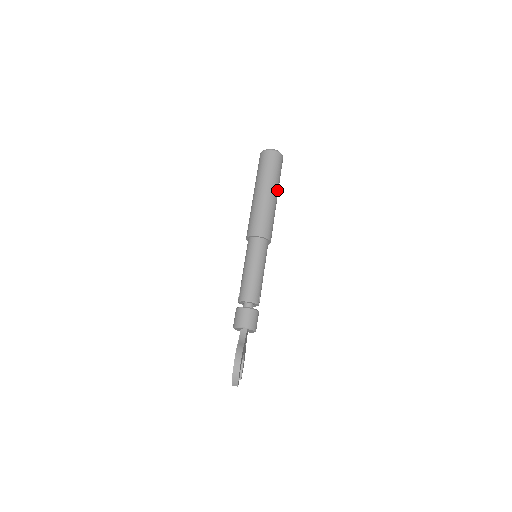
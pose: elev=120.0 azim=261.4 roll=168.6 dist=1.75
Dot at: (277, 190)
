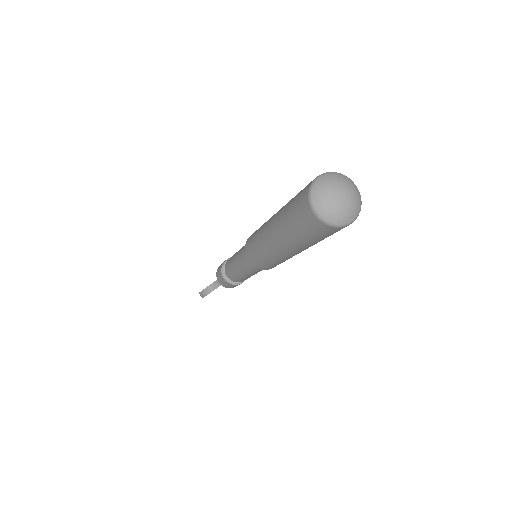
Dot at: (305, 248)
